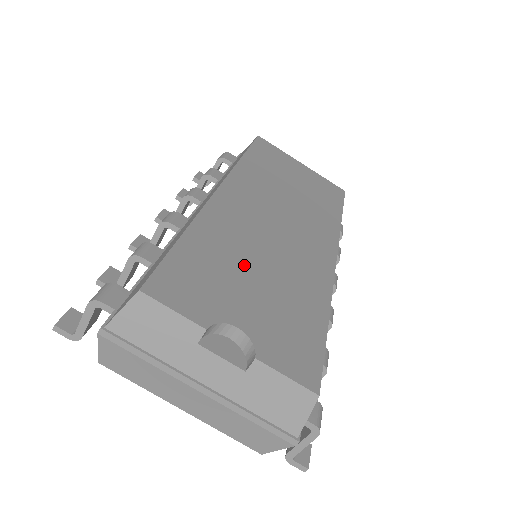
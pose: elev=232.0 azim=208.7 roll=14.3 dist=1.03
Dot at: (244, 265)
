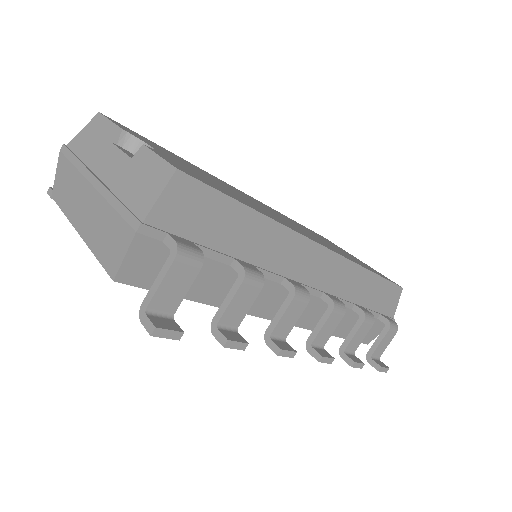
Dot at: (207, 176)
